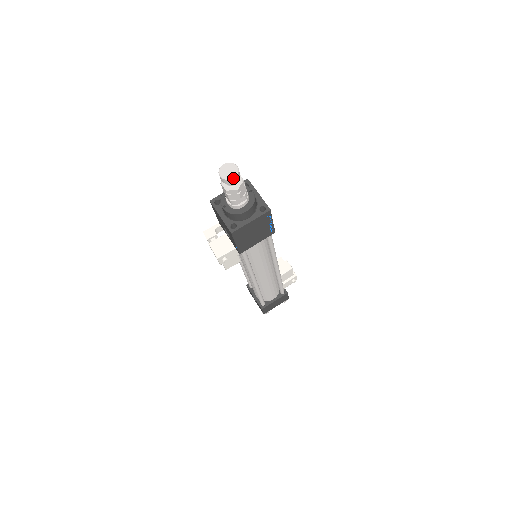
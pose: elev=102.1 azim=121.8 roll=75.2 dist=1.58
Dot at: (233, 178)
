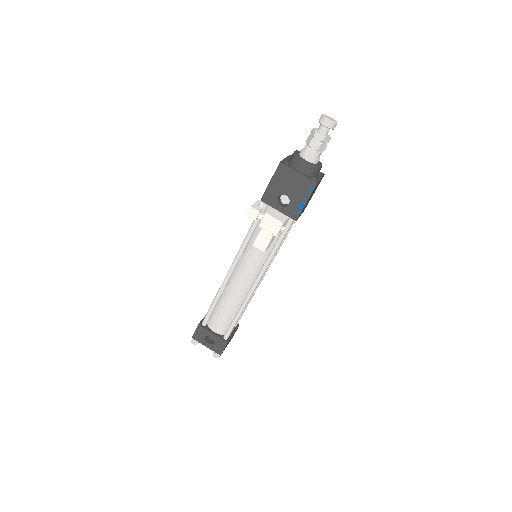
Dot at: occluded
